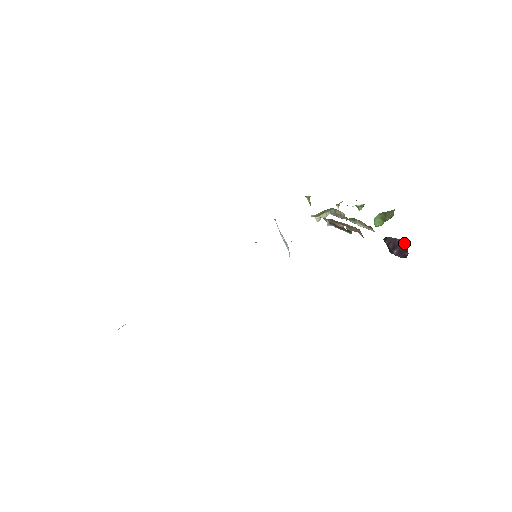
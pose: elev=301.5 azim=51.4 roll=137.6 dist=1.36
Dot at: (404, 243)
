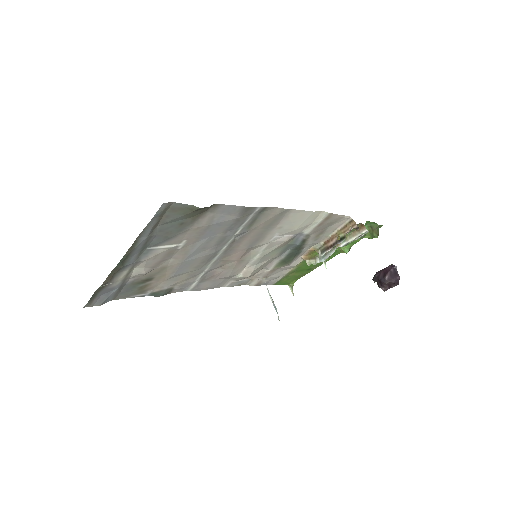
Dot at: (393, 266)
